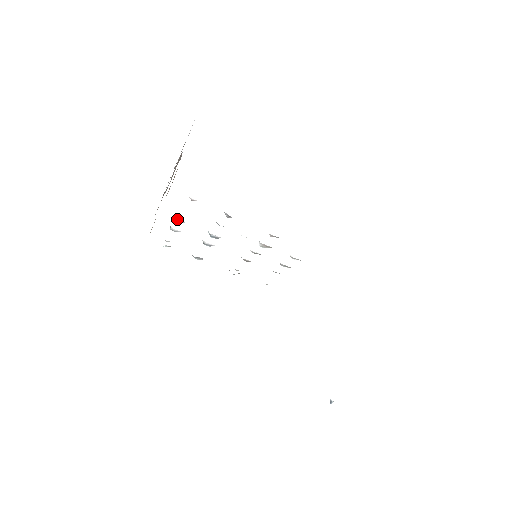
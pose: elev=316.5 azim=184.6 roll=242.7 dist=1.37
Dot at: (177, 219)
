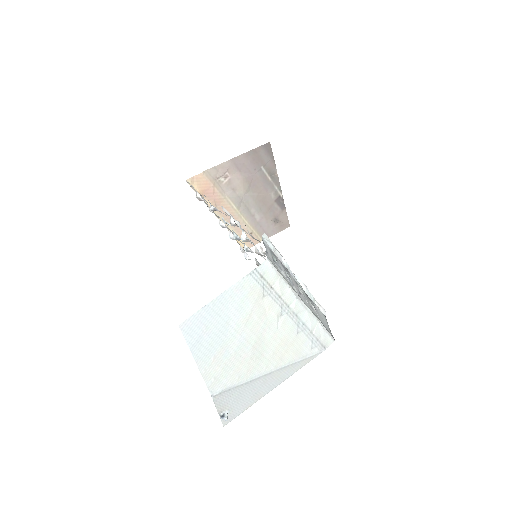
Dot at: (226, 226)
